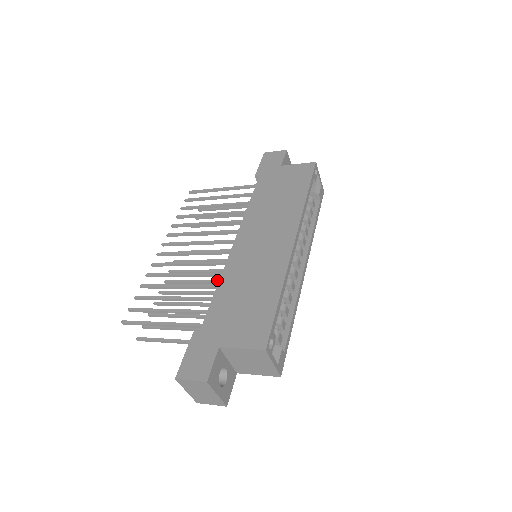
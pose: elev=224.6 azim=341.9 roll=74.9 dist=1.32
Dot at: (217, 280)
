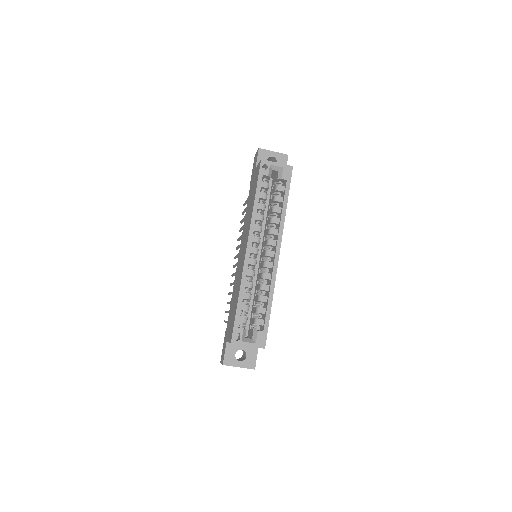
Dot at: occluded
